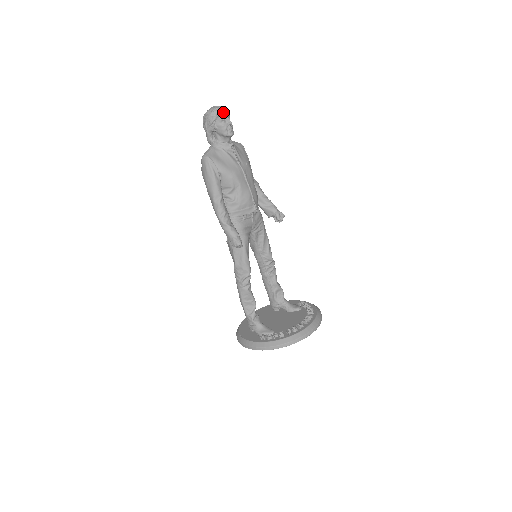
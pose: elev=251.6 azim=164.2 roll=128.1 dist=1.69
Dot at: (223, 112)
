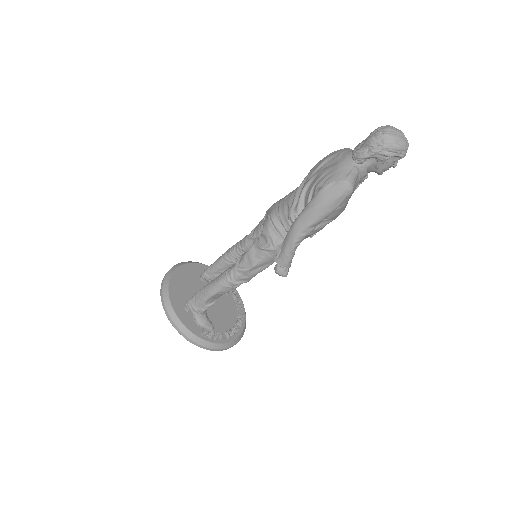
Dot at: occluded
